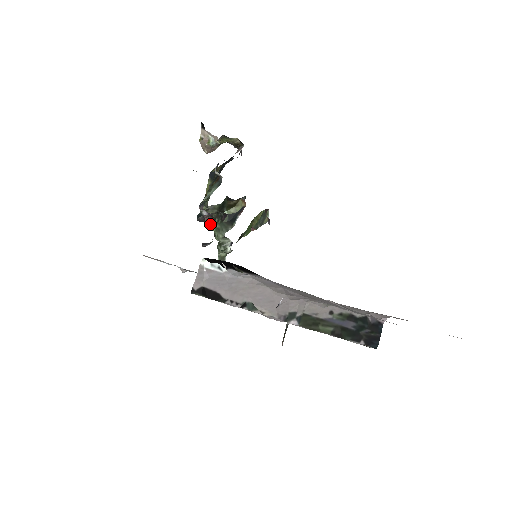
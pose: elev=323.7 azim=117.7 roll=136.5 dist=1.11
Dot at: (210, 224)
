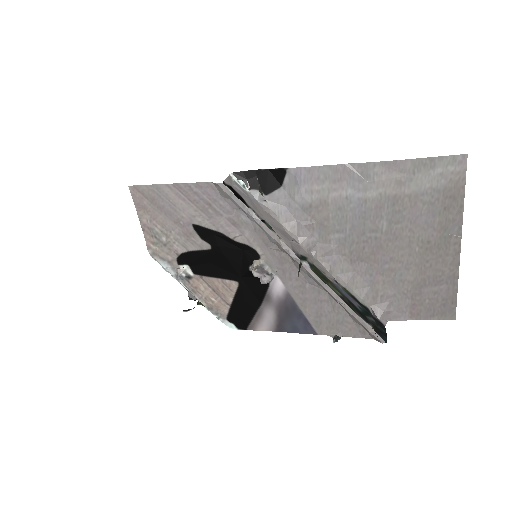
Dot at: (193, 296)
